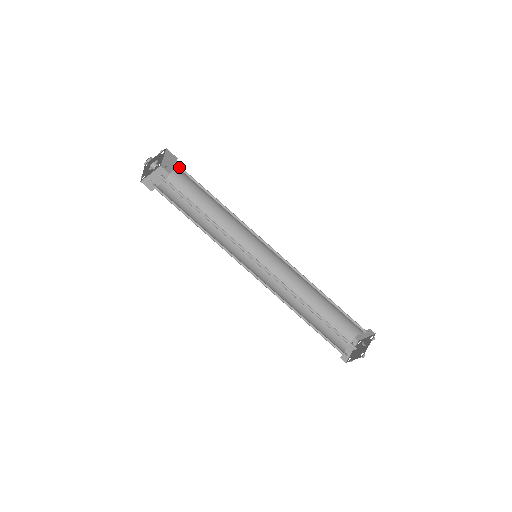
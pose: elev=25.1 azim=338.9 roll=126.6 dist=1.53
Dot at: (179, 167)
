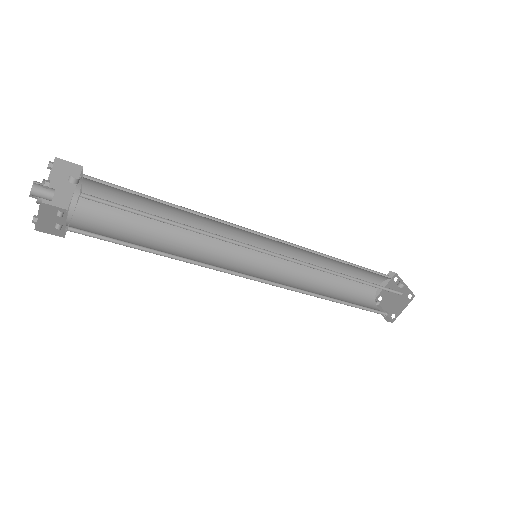
Dot at: (91, 180)
